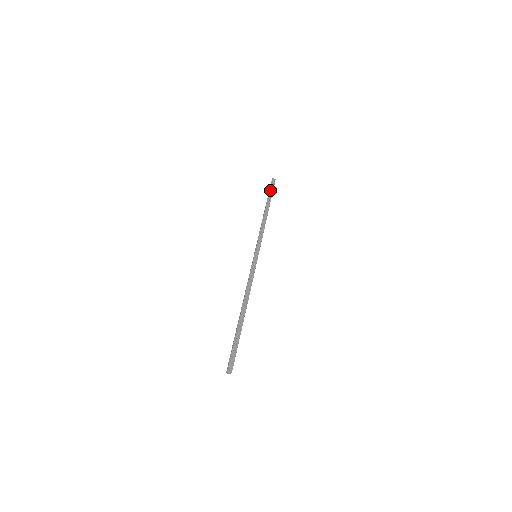
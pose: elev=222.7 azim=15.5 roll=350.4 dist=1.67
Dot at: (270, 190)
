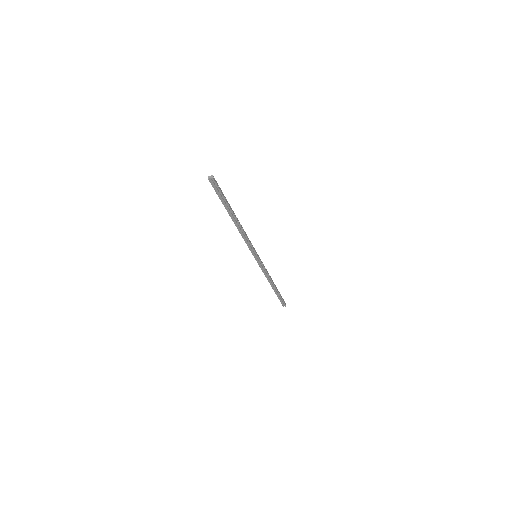
Dot at: occluded
